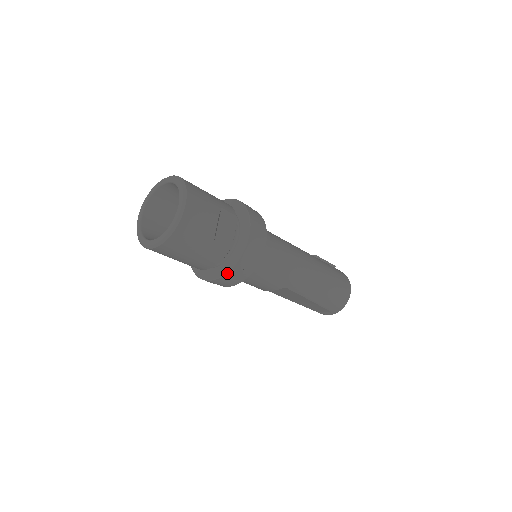
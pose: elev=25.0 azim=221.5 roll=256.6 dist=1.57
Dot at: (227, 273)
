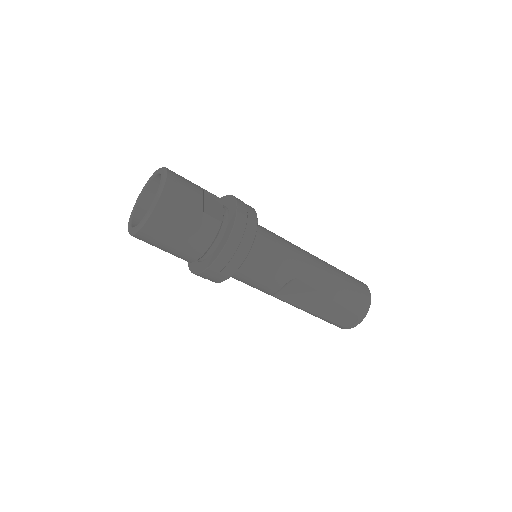
Dot at: (225, 246)
